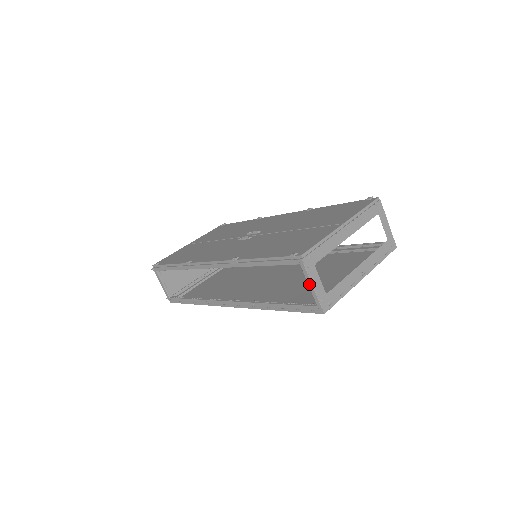
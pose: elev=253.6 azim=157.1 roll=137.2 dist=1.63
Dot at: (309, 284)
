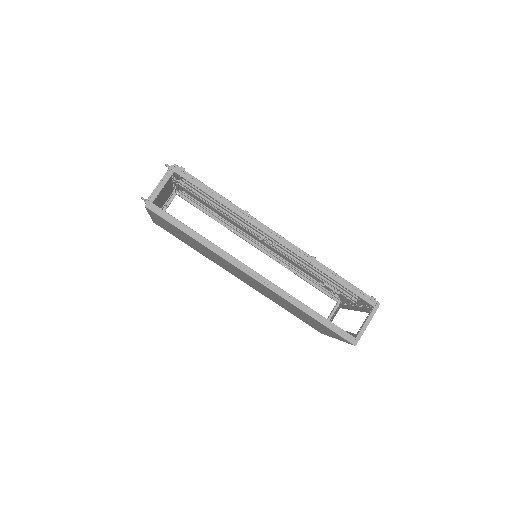
Dot at: (367, 322)
